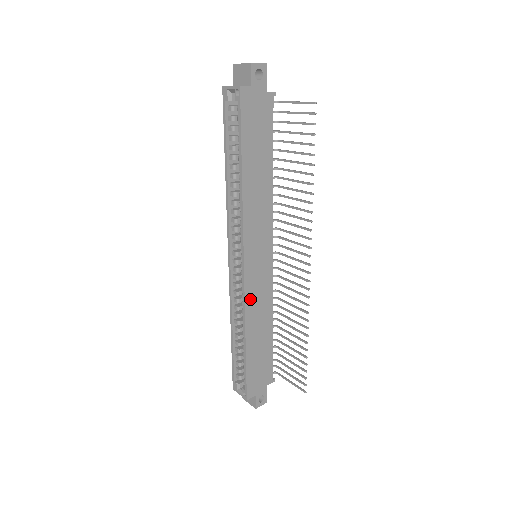
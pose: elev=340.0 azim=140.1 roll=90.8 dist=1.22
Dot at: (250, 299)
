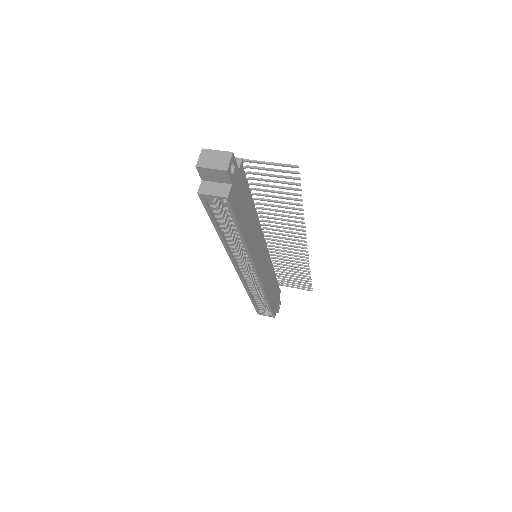
Dot at: (265, 283)
